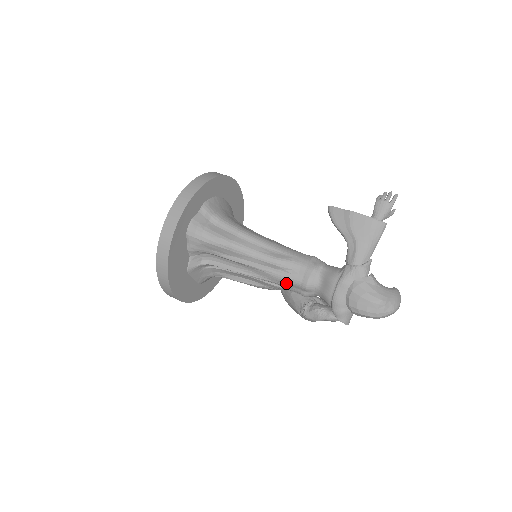
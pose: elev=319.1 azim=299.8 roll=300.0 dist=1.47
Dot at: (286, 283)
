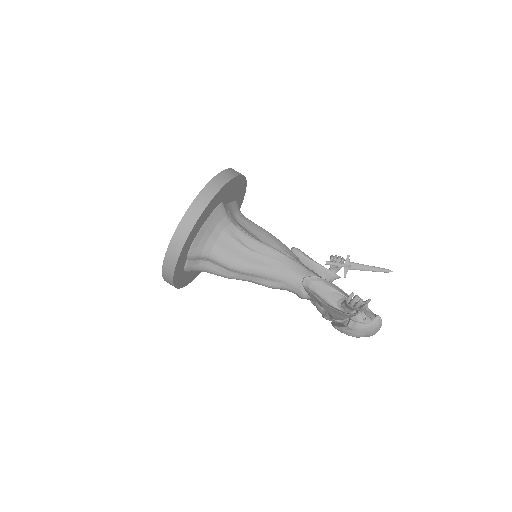
Dot at: occluded
